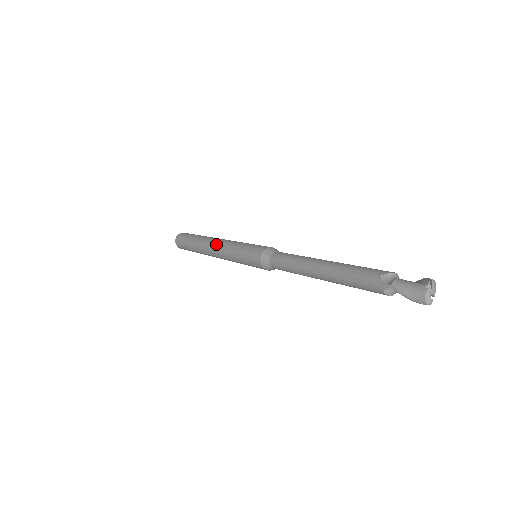
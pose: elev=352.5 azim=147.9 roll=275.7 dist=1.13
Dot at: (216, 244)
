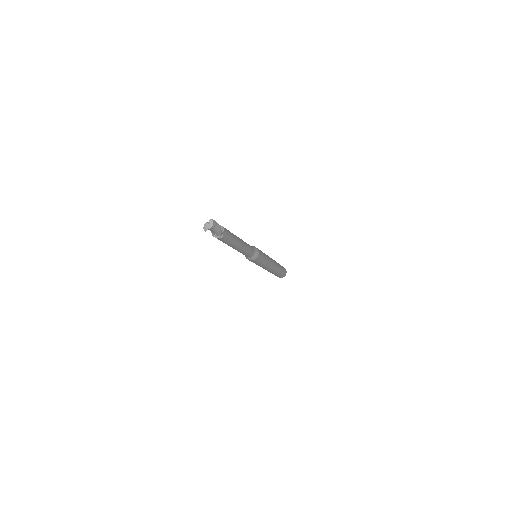
Dot at: occluded
